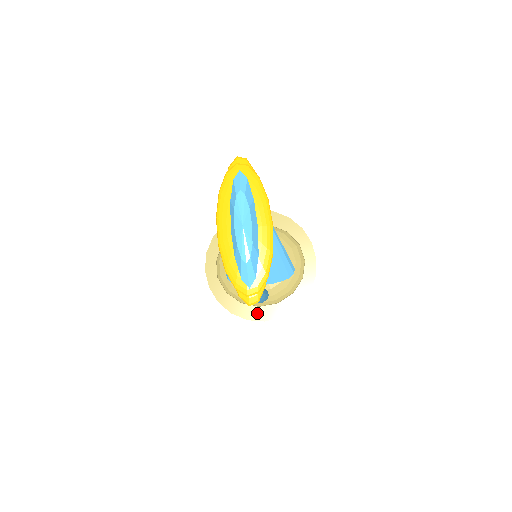
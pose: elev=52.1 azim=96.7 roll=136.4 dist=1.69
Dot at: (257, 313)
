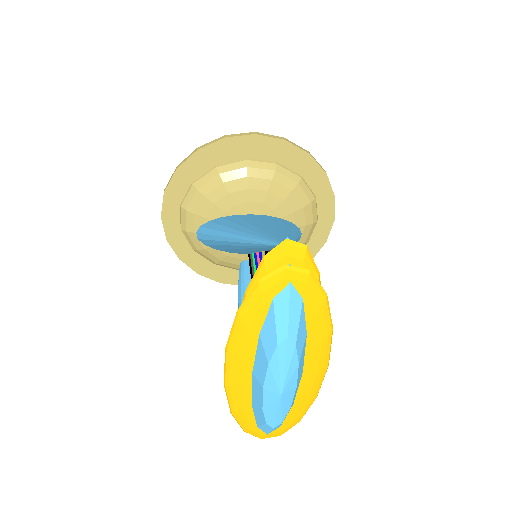
Dot at: (235, 276)
